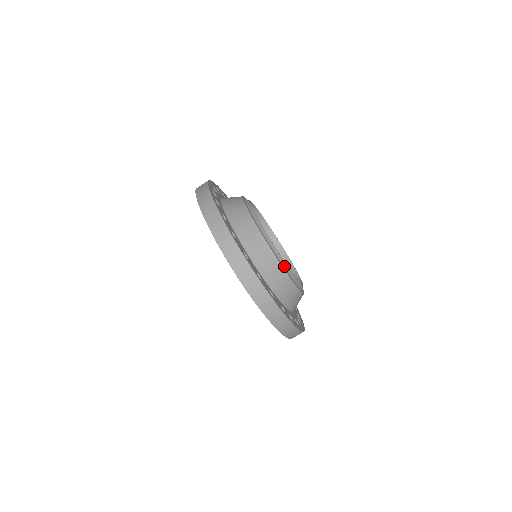
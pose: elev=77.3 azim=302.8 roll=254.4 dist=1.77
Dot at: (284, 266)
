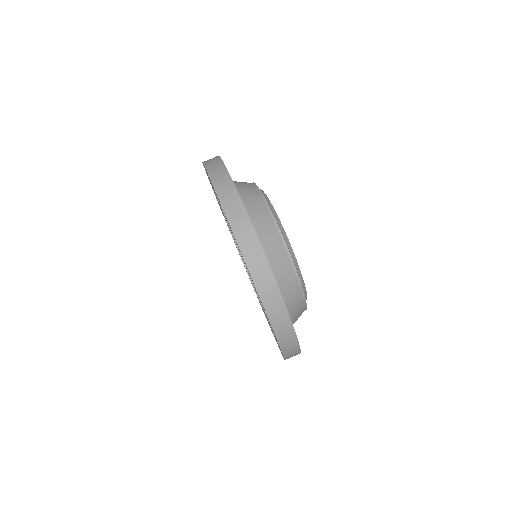
Dot at: (285, 240)
